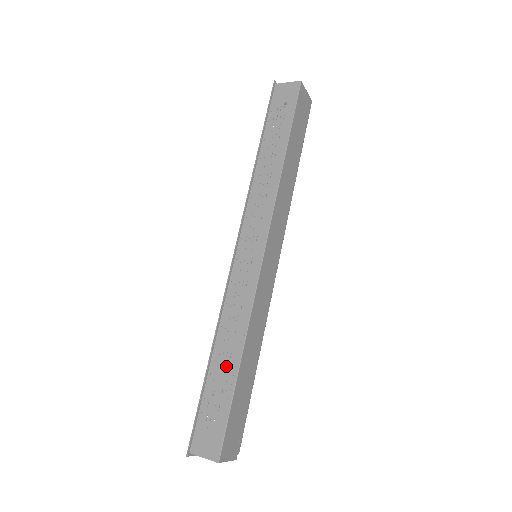
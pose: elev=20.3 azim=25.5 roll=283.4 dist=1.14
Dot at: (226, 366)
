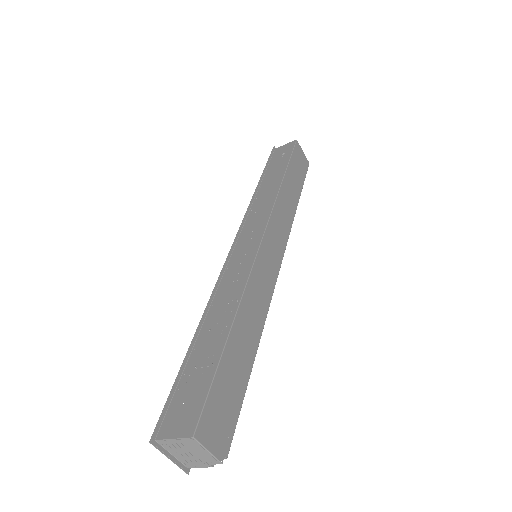
Dot at: (214, 335)
